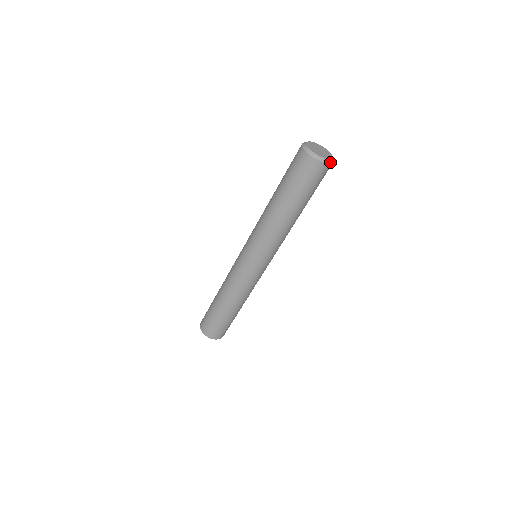
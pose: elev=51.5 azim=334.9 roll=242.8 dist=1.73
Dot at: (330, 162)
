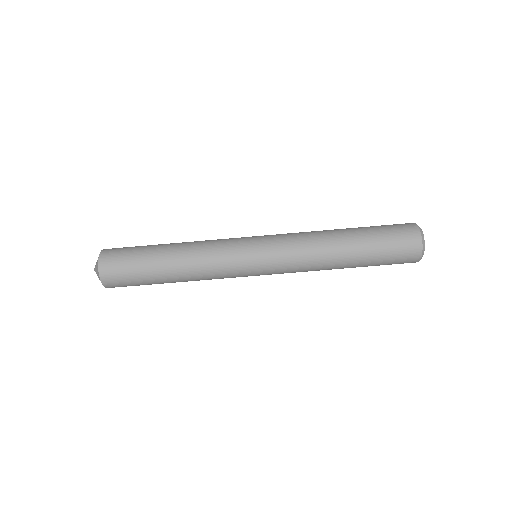
Dot at: occluded
